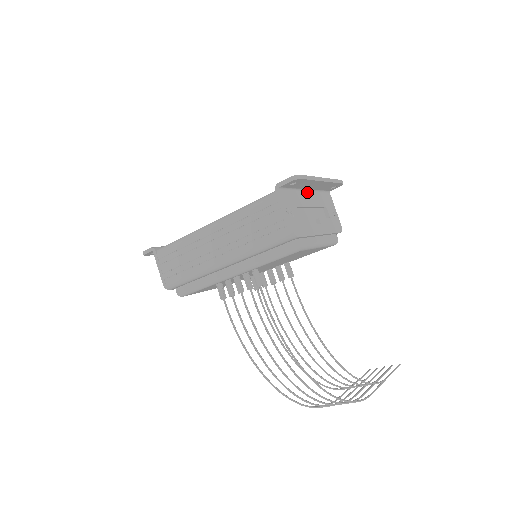
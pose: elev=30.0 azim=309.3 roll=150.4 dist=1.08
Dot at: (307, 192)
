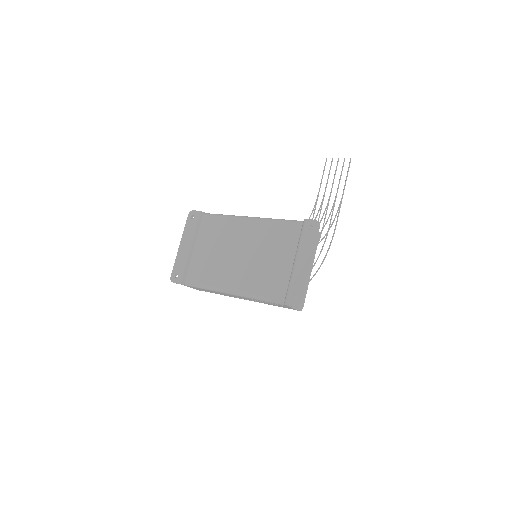
Dot at: (297, 262)
